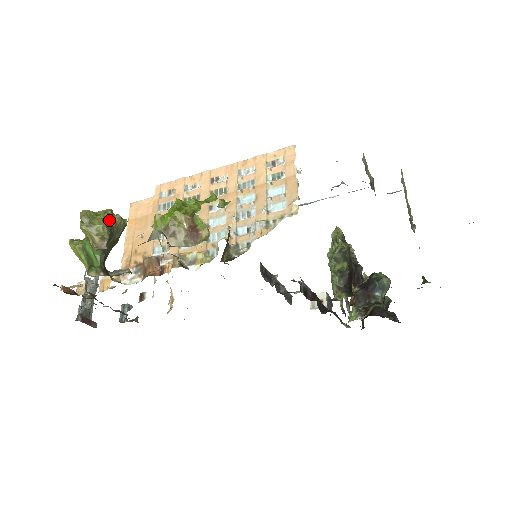
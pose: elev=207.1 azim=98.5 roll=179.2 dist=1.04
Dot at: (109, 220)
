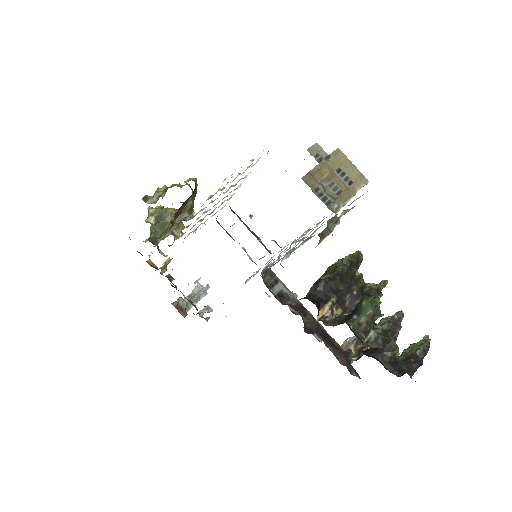
Dot at: (165, 208)
